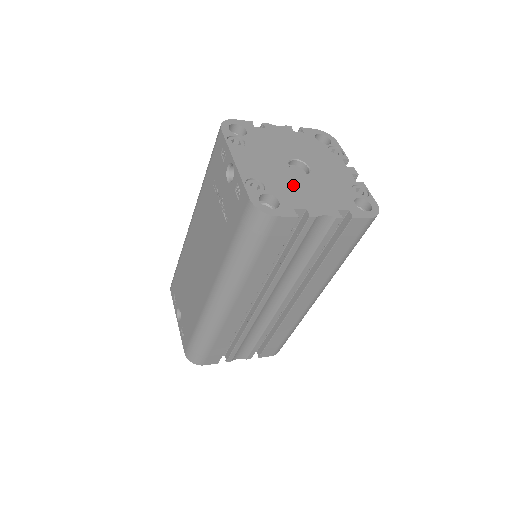
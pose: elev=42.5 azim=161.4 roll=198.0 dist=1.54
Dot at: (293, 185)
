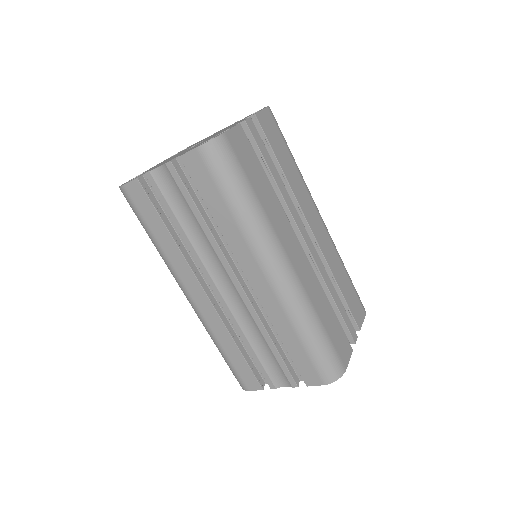
Dot at: occluded
